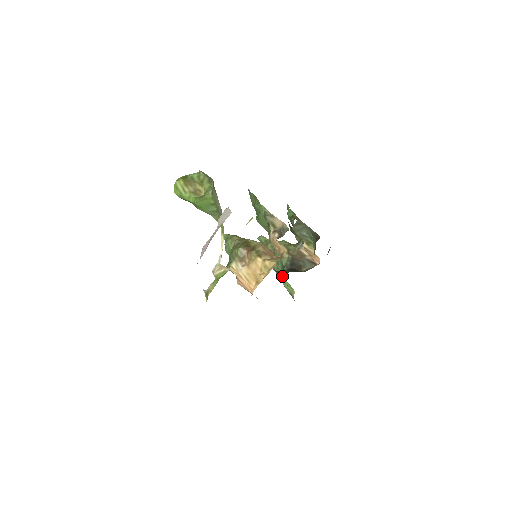
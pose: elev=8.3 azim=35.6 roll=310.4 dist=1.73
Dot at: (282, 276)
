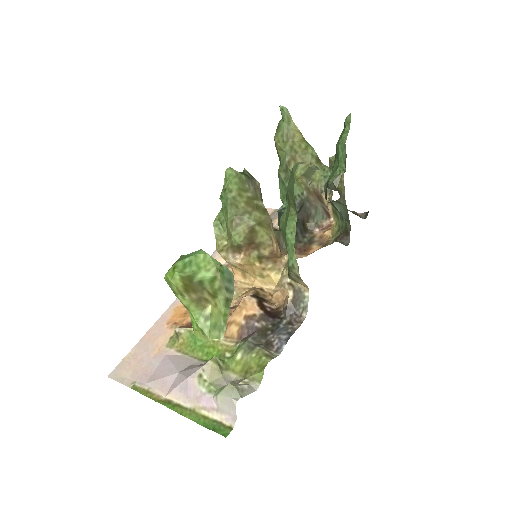
Dot at: occluded
